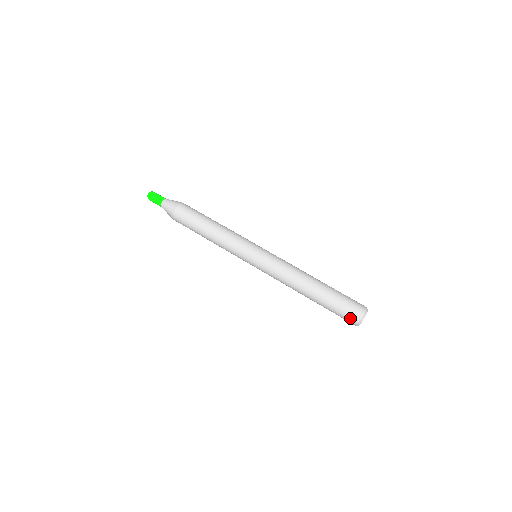
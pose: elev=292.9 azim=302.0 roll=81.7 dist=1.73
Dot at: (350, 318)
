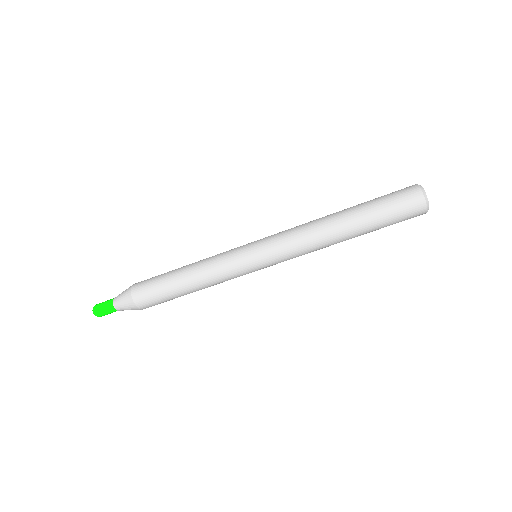
Dot at: (413, 215)
